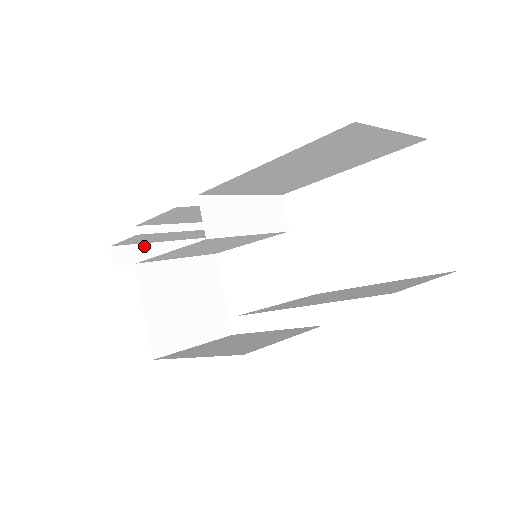
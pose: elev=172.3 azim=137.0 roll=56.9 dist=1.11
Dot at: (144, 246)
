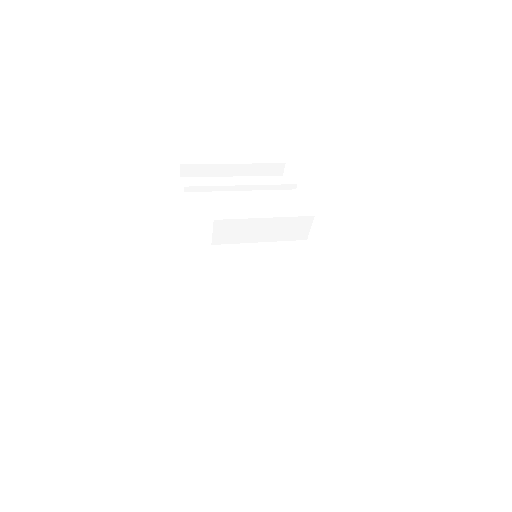
Dot at: (211, 166)
